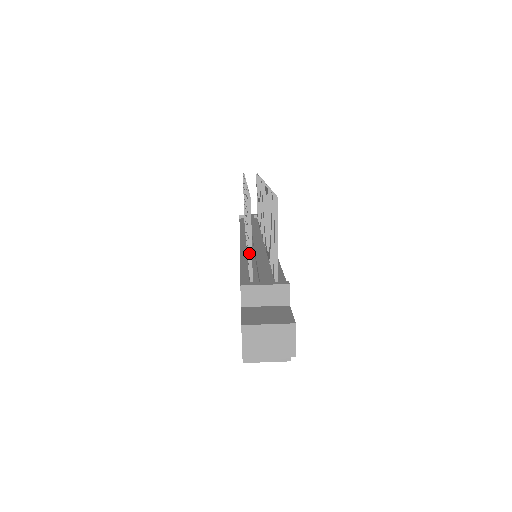
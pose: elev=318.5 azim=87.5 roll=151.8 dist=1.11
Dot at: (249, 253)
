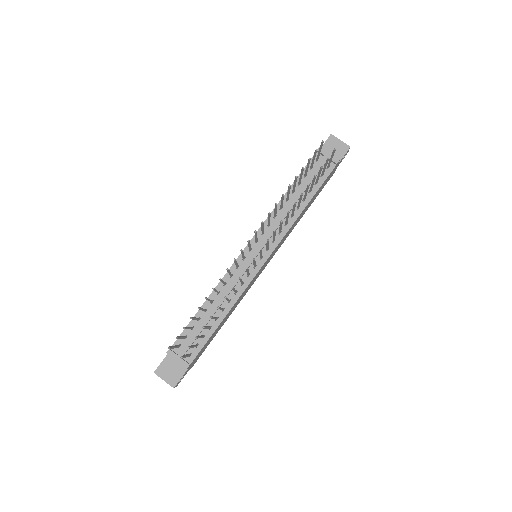
Dot at: occluded
